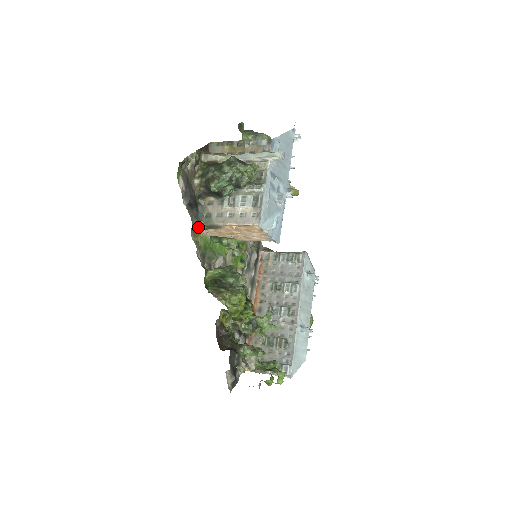
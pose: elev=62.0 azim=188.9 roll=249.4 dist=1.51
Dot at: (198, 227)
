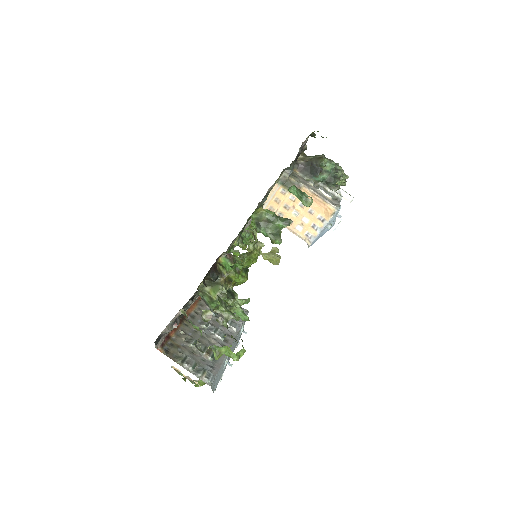
Dot at: (285, 174)
